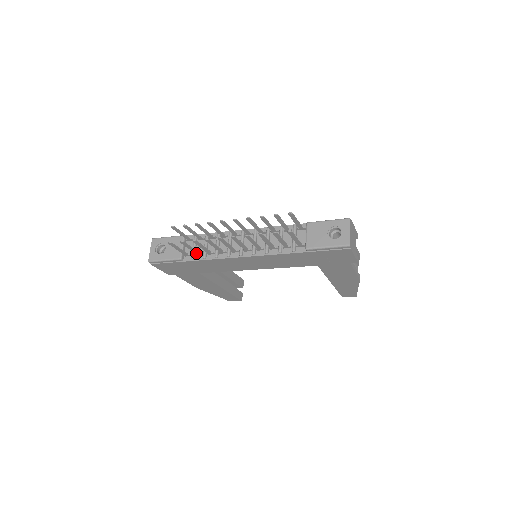
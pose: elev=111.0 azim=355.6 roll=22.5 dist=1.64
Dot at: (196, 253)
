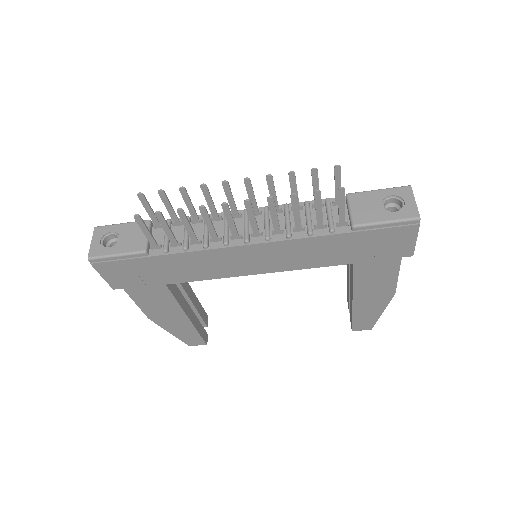
Dot at: (172, 241)
